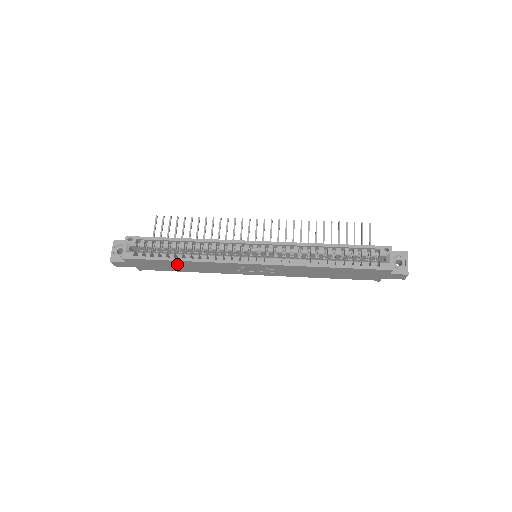
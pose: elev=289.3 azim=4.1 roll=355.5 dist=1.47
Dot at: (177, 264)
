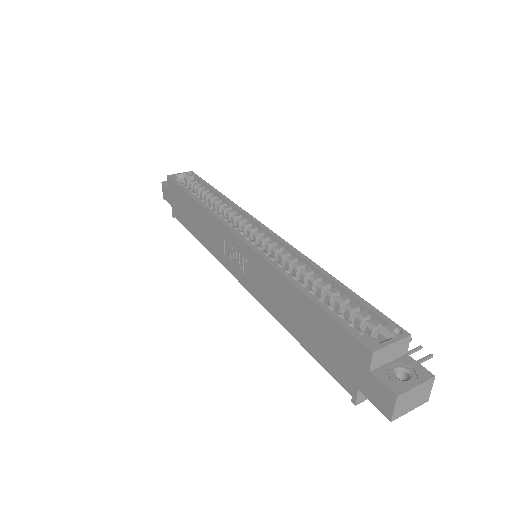
Dot at: (192, 208)
